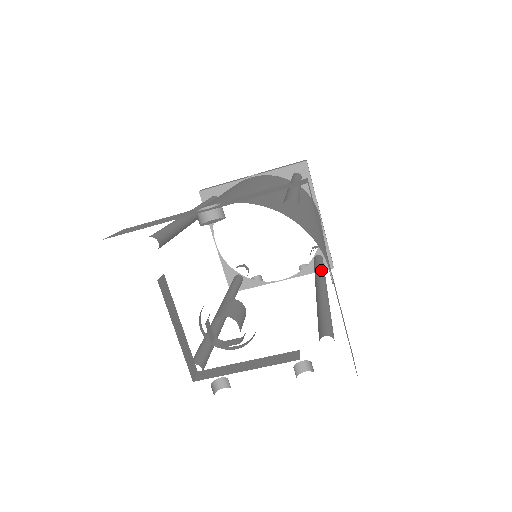
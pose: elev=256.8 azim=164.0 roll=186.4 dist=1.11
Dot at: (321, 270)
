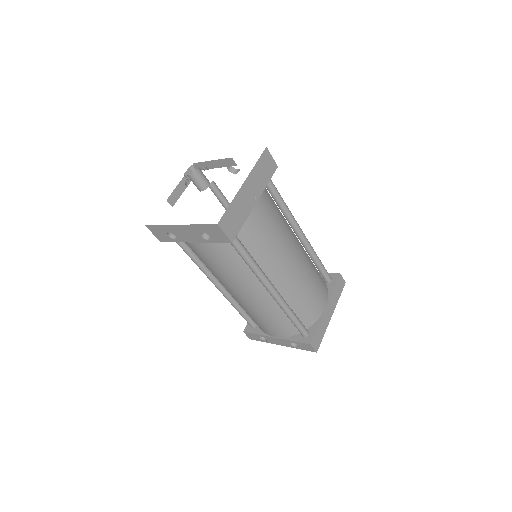
Dot at: occluded
